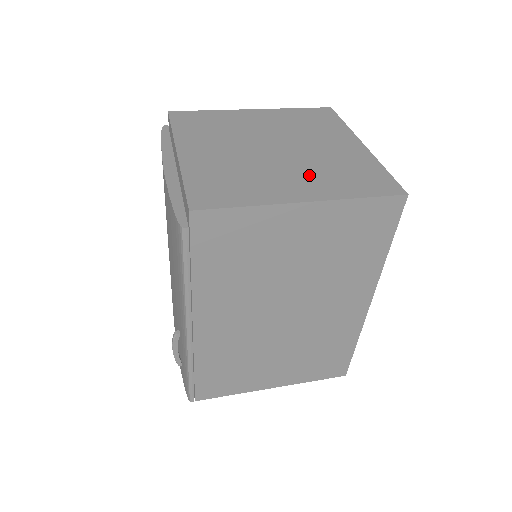
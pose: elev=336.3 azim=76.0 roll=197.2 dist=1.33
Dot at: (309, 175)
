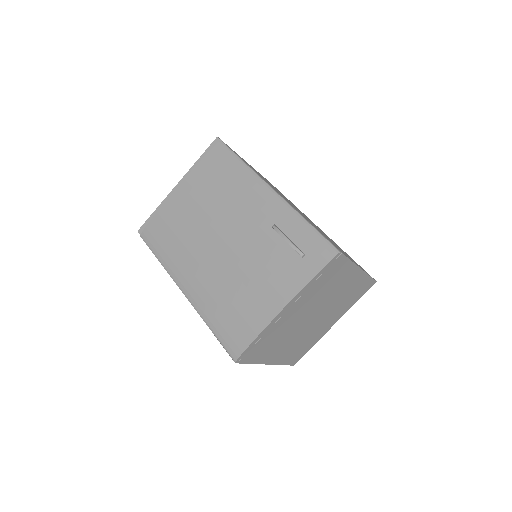
Dot at: occluded
